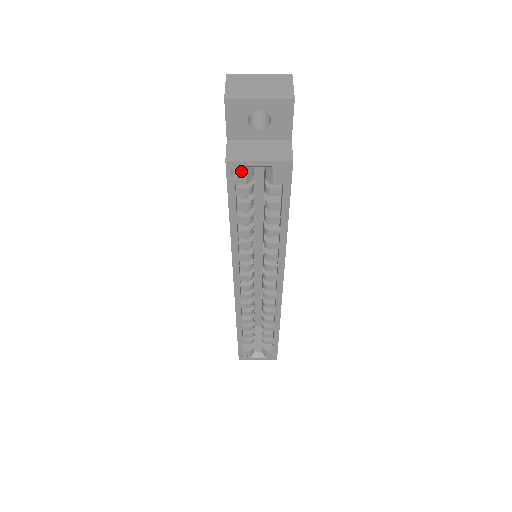
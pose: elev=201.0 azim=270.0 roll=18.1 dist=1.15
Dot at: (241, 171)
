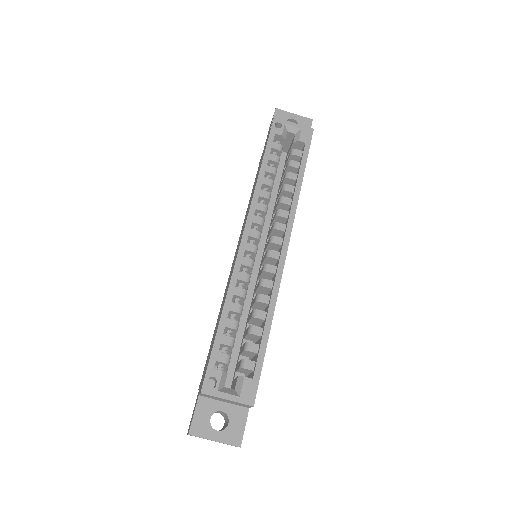
Dot at: (280, 129)
